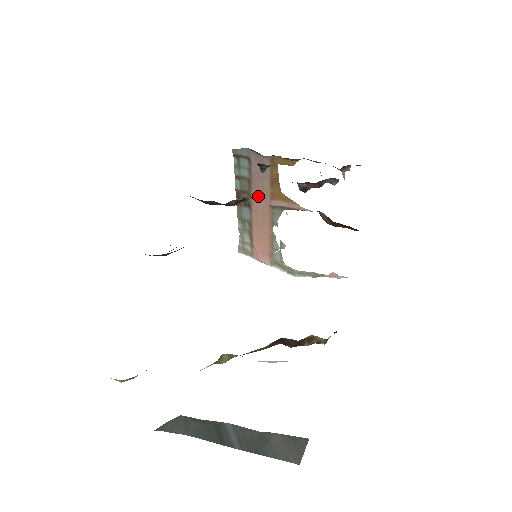
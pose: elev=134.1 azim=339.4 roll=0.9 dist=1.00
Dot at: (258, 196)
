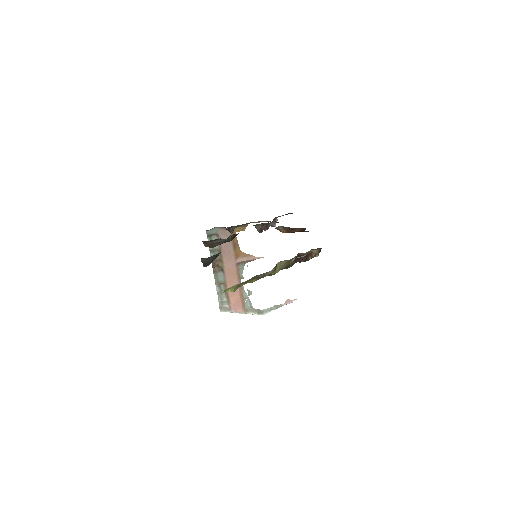
Dot at: (227, 259)
